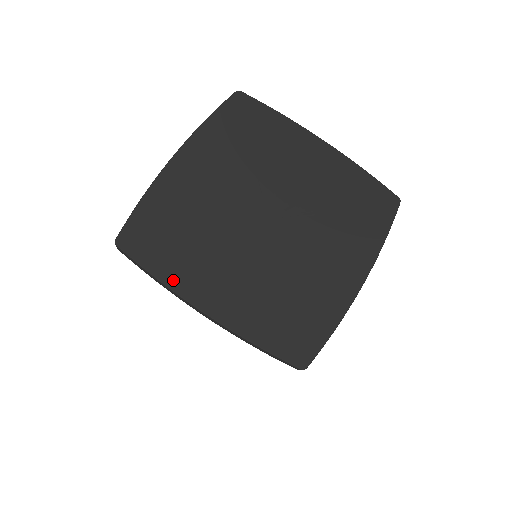
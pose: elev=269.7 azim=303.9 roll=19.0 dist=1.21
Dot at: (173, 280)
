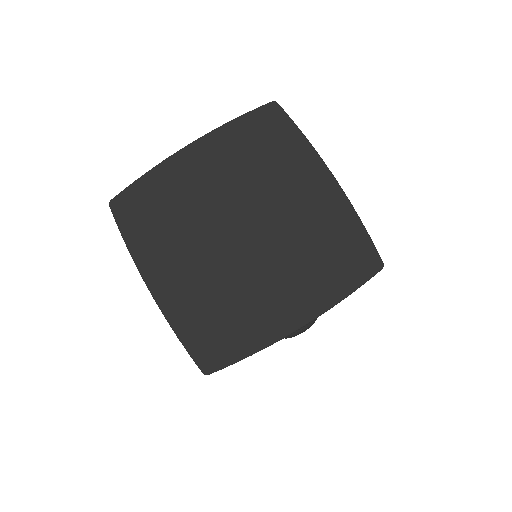
Dot at: (138, 252)
